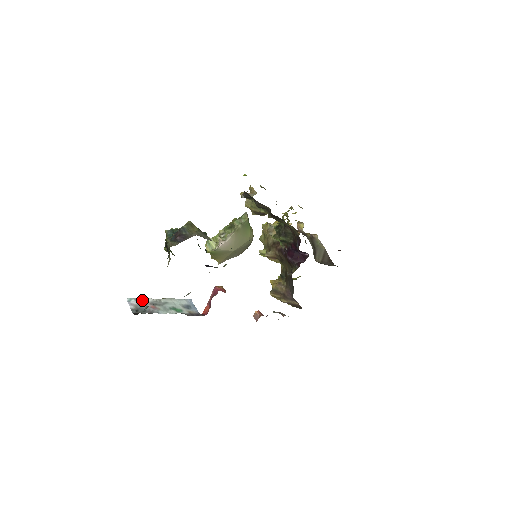
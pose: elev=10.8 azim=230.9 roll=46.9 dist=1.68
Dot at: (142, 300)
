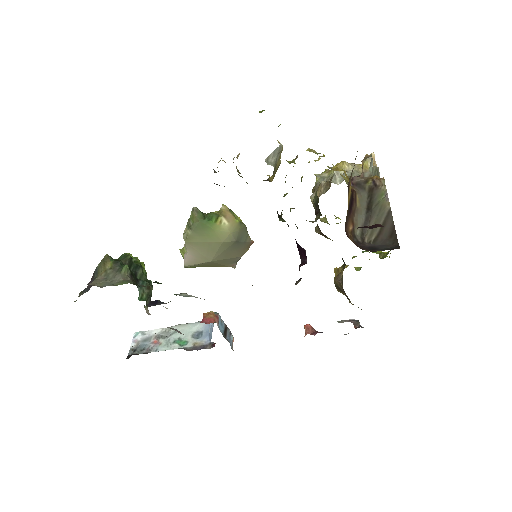
Dot at: (149, 333)
